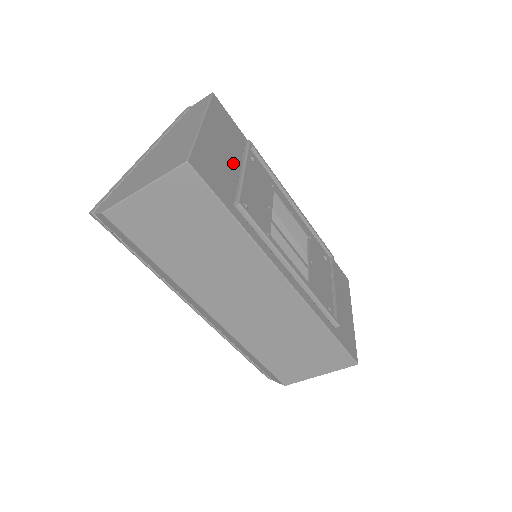
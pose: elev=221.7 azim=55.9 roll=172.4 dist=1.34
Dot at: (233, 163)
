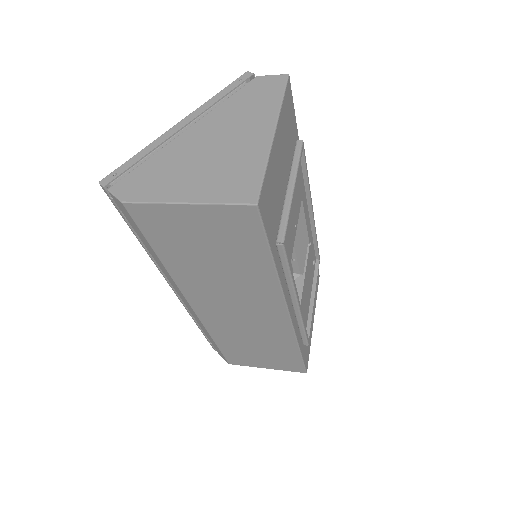
Dot at: (284, 179)
